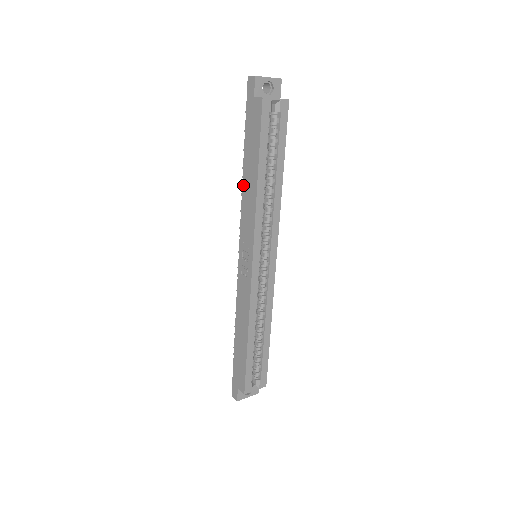
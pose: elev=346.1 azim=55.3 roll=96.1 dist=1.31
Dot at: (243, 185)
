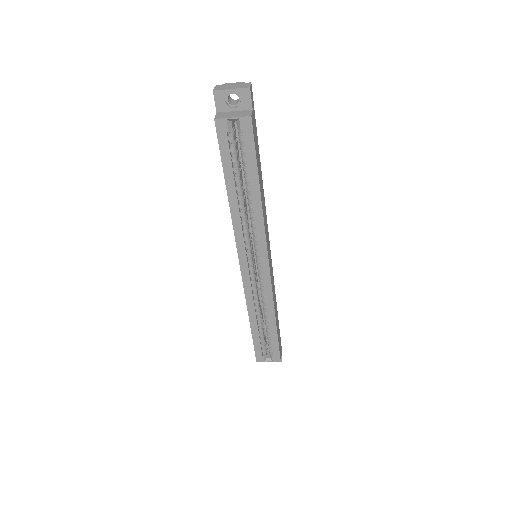
Dot at: occluded
